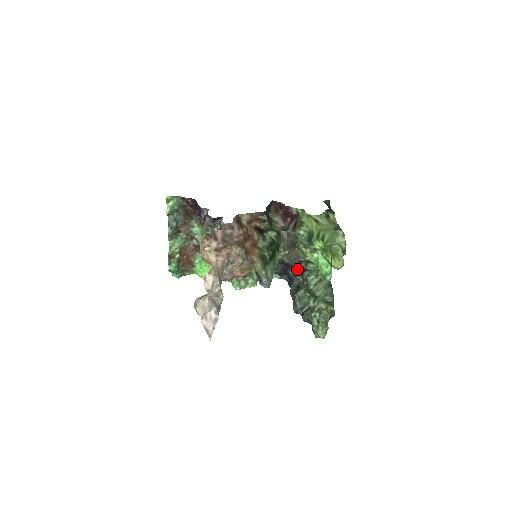
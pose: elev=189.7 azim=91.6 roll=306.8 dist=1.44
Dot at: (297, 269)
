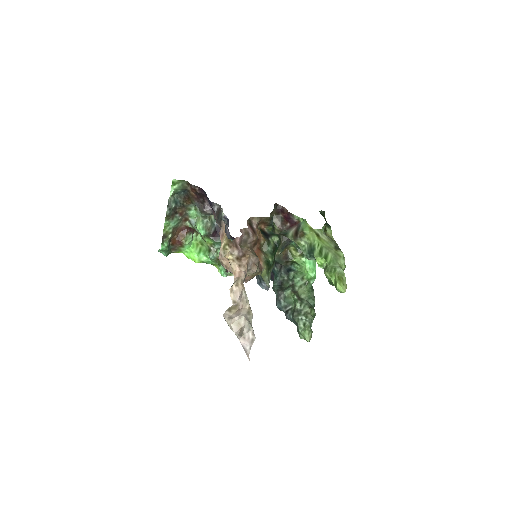
Dot at: (283, 268)
